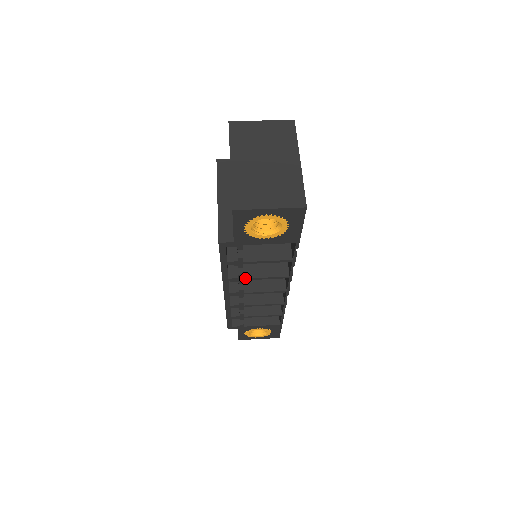
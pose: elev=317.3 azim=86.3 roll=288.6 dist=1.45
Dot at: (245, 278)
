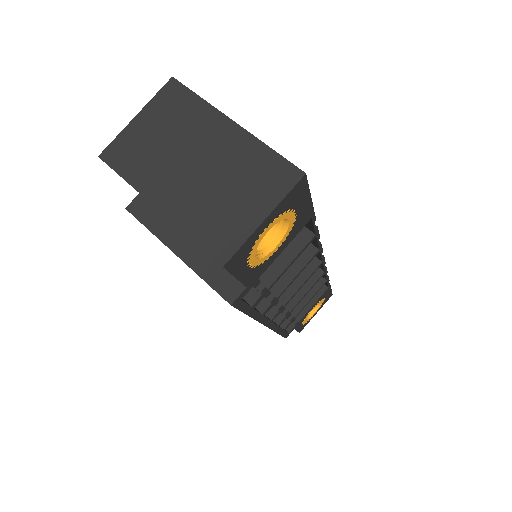
Dot at: (278, 296)
